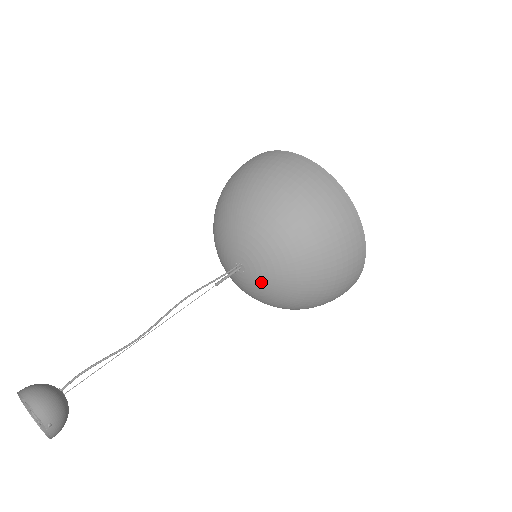
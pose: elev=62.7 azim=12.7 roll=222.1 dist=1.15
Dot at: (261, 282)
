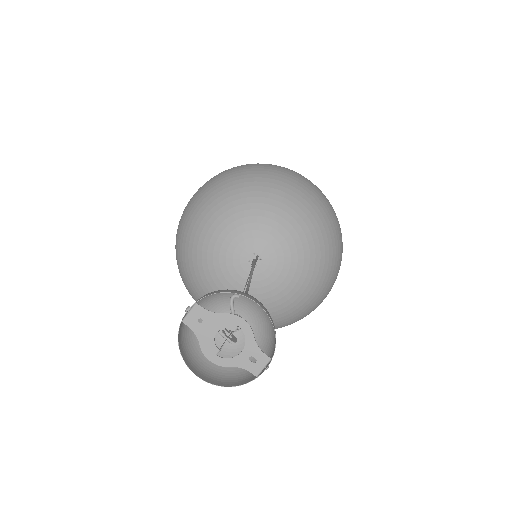
Dot at: (264, 286)
